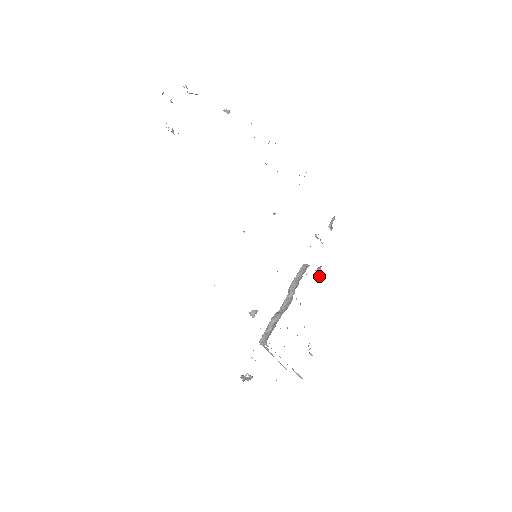
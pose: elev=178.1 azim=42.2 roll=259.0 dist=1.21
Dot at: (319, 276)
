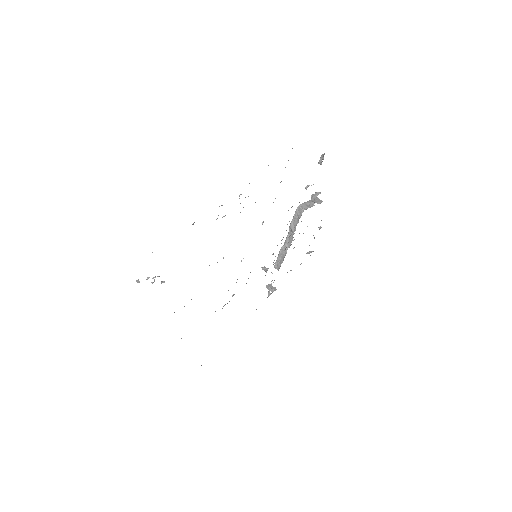
Dot at: (314, 202)
